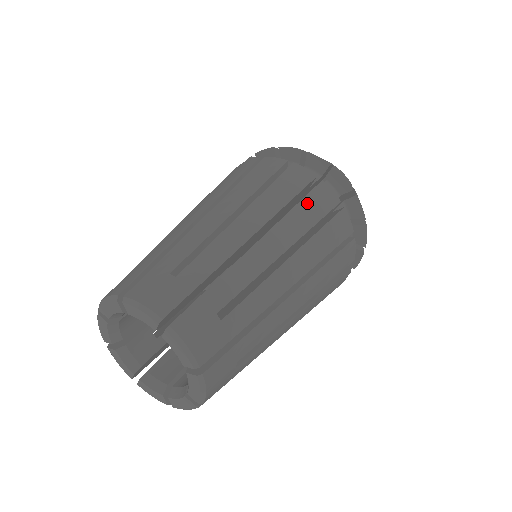
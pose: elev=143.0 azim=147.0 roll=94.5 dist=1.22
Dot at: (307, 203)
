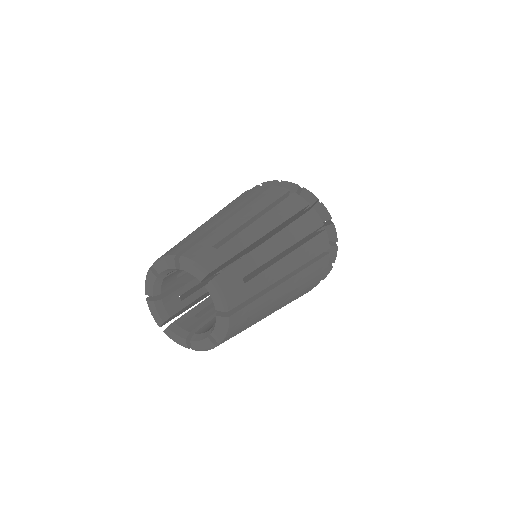
Dot at: (303, 220)
